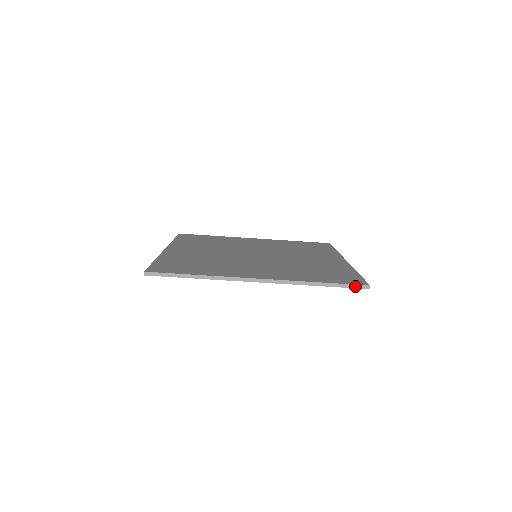
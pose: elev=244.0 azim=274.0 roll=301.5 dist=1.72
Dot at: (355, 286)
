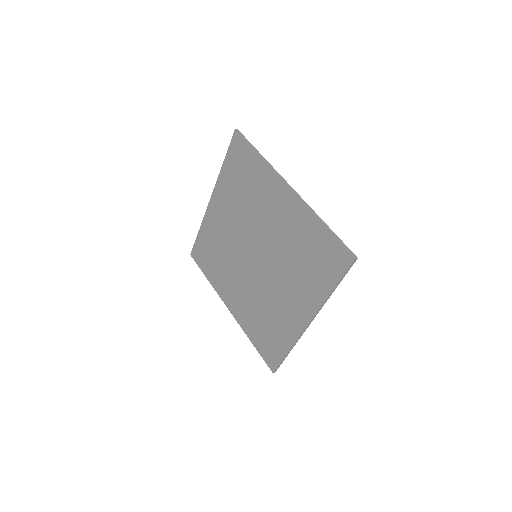
Dot at: (347, 248)
